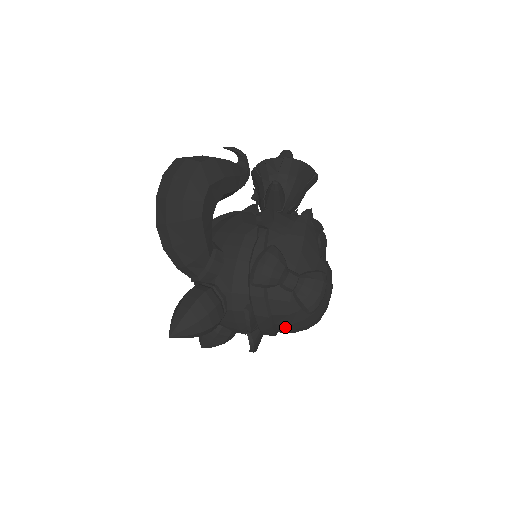
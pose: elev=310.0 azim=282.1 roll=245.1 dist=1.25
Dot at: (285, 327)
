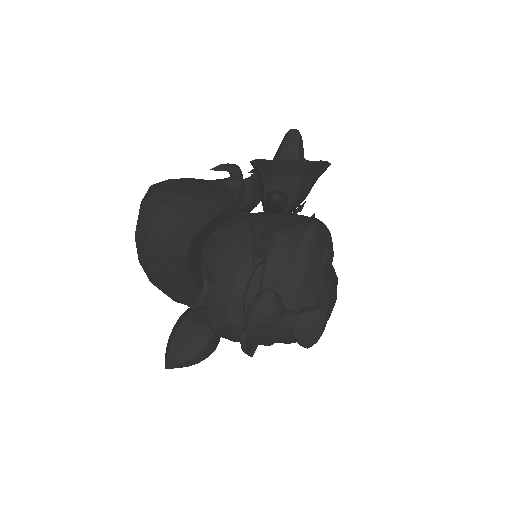
Dot at: occluded
